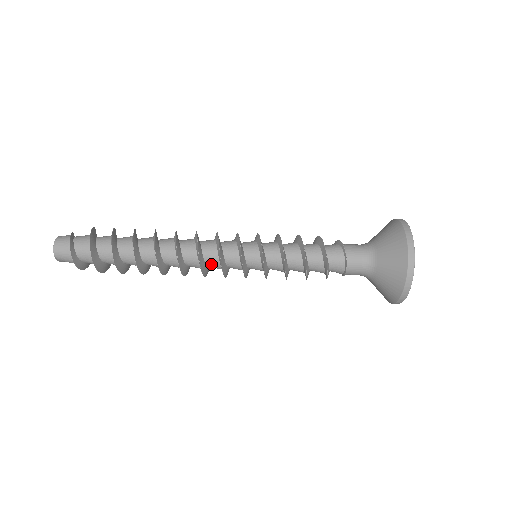
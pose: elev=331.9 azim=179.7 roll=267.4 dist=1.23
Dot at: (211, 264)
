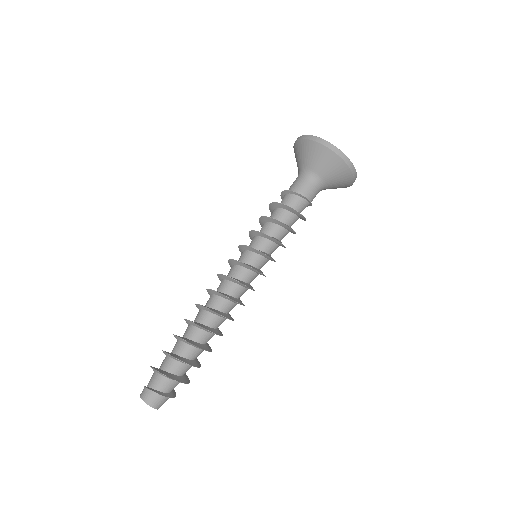
Dot at: (242, 294)
